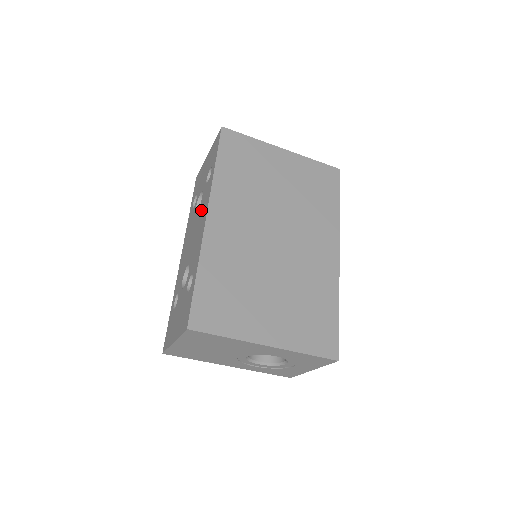
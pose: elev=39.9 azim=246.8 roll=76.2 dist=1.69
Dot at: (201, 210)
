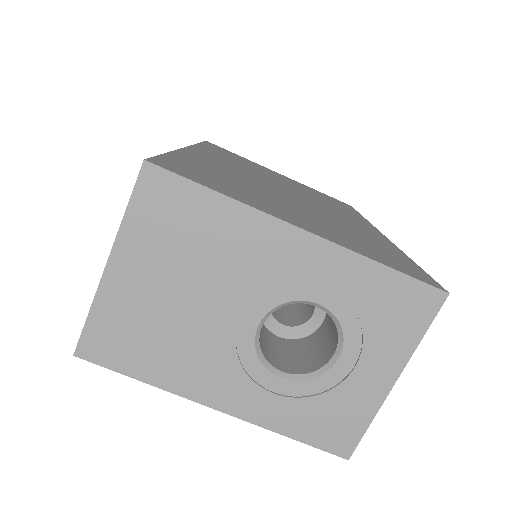
Dot at: occluded
